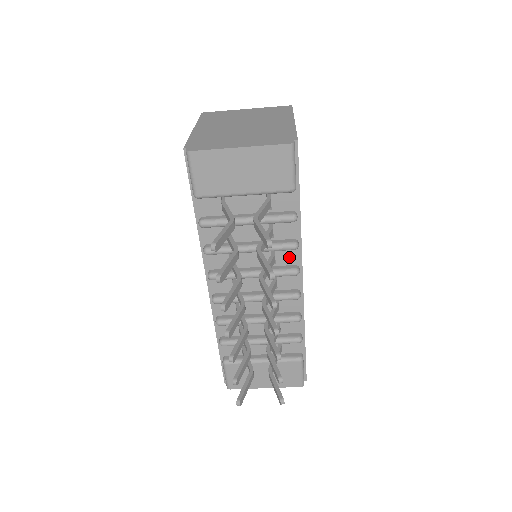
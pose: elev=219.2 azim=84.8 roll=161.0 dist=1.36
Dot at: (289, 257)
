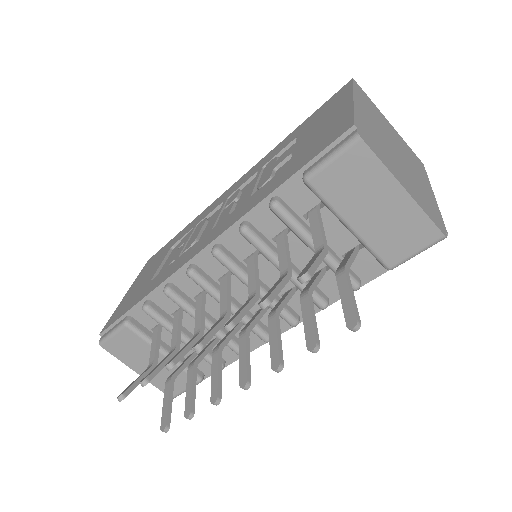
Dot at: occluded
